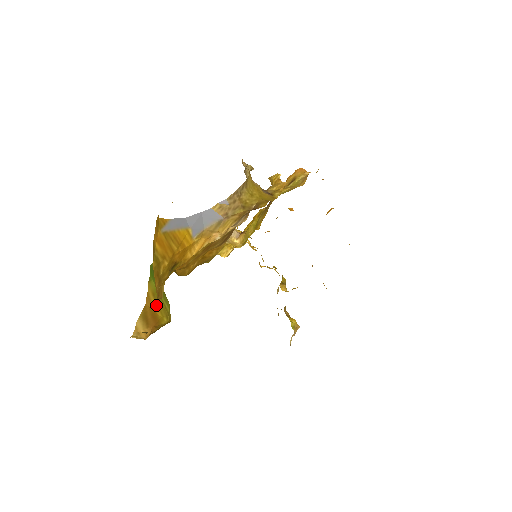
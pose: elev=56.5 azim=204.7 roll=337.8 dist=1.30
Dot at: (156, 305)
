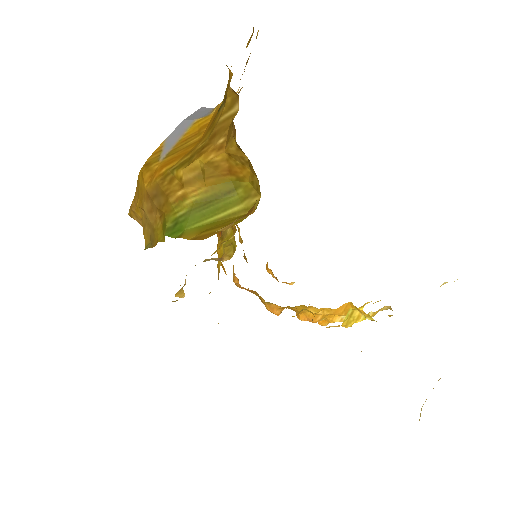
Dot at: (219, 228)
